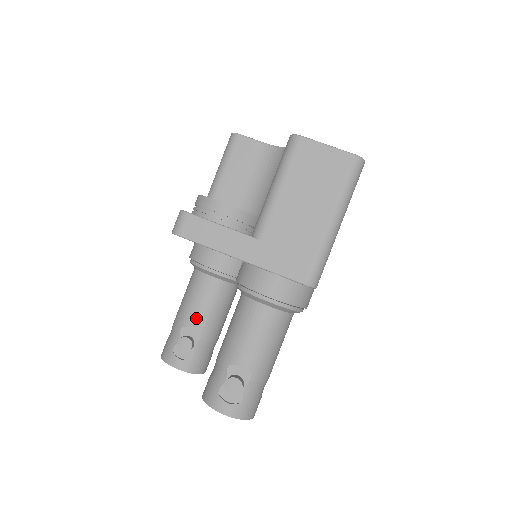
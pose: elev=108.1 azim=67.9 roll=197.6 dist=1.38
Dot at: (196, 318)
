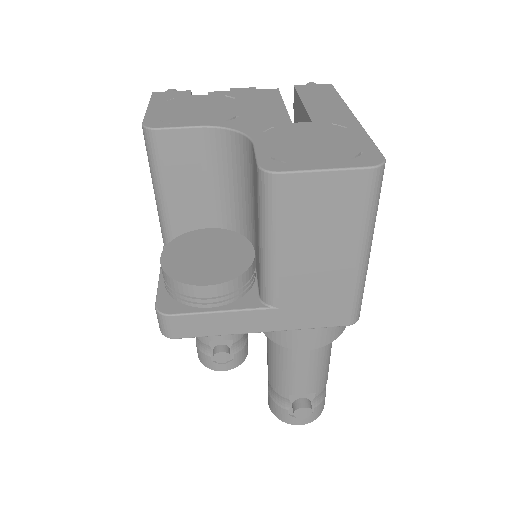
Dot at: occluded
